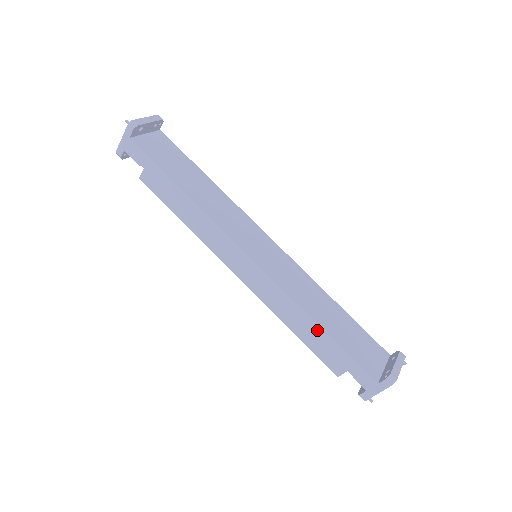
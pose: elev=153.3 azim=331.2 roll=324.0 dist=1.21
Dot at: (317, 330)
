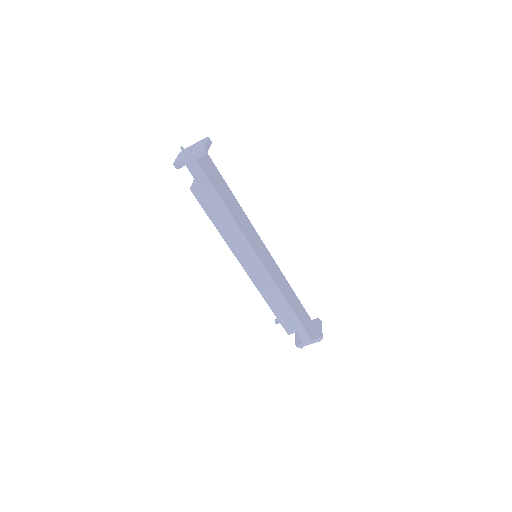
Dot at: (288, 309)
